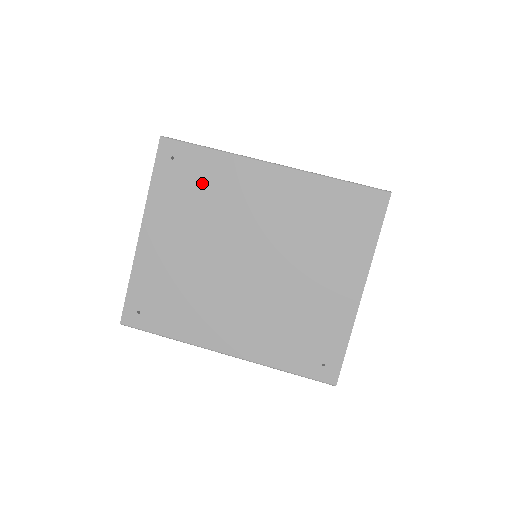
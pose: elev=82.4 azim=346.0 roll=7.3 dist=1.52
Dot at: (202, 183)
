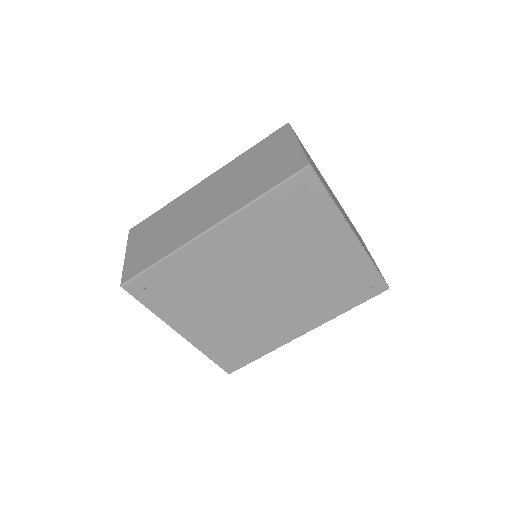
Dot at: (181, 282)
